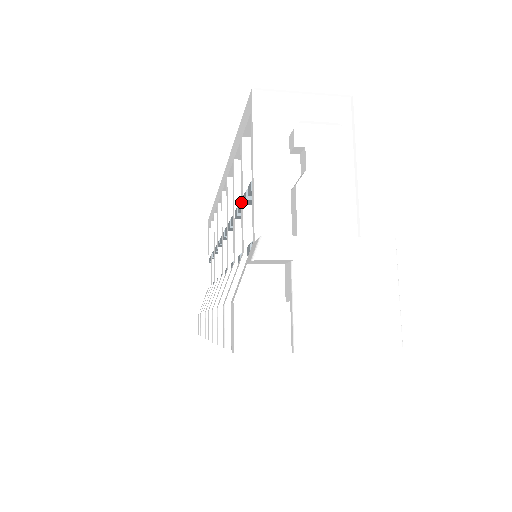
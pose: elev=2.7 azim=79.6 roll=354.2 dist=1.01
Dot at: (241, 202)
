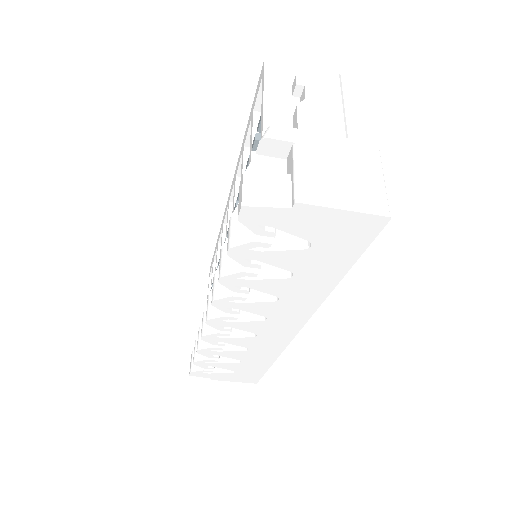
Dot at: (250, 154)
